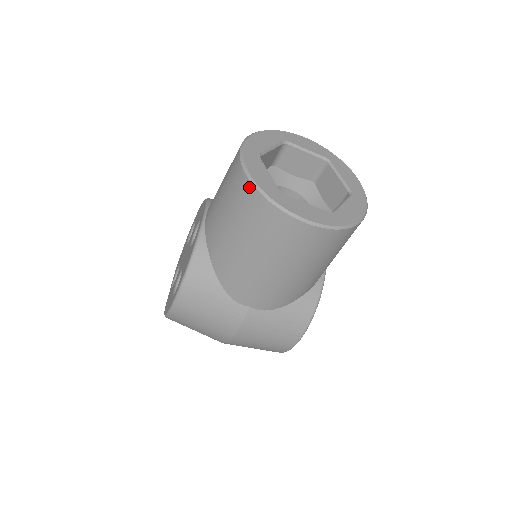
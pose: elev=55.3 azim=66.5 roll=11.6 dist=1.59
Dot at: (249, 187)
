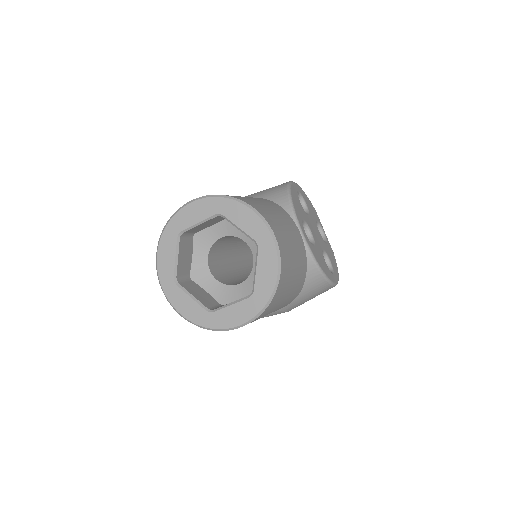
Dot at: occluded
